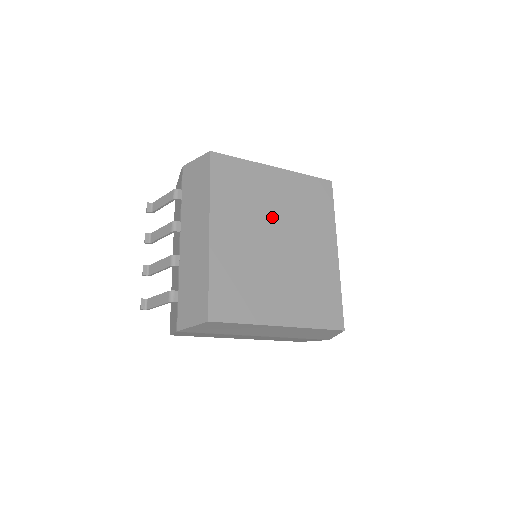
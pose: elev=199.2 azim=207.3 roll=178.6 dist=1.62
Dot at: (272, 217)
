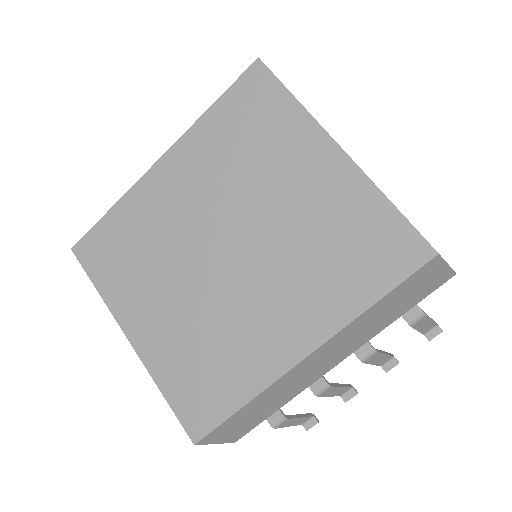
Dot at: (253, 213)
